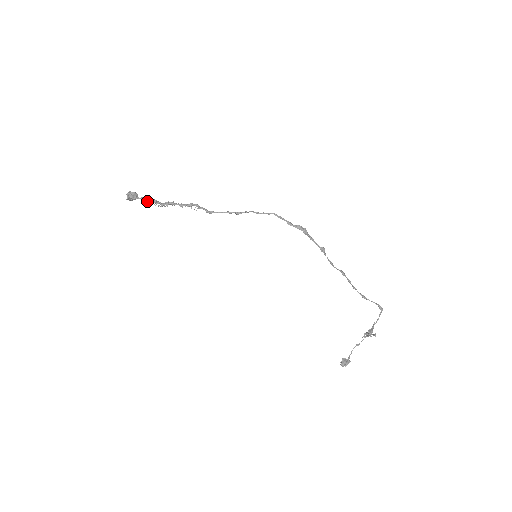
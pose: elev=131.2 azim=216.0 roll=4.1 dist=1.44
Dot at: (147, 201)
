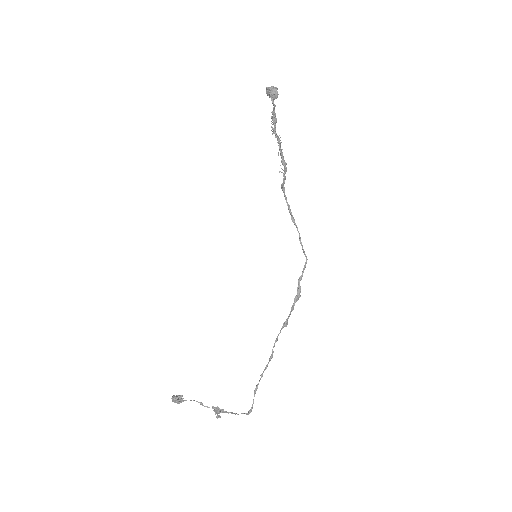
Dot at: (272, 112)
